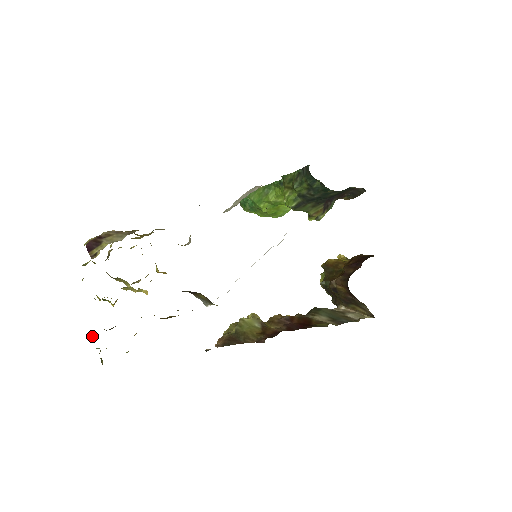
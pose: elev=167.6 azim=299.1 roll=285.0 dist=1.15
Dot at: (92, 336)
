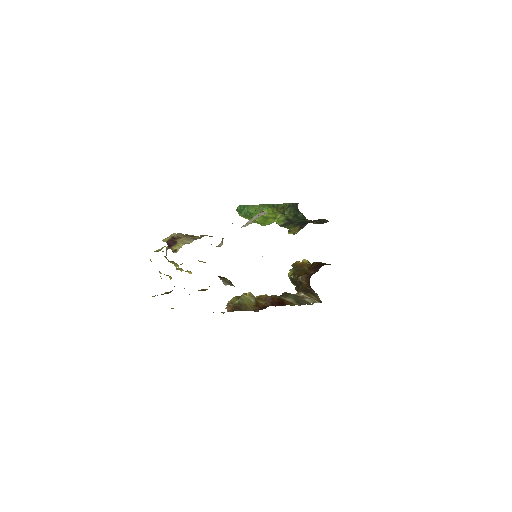
Dot at: (153, 296)
